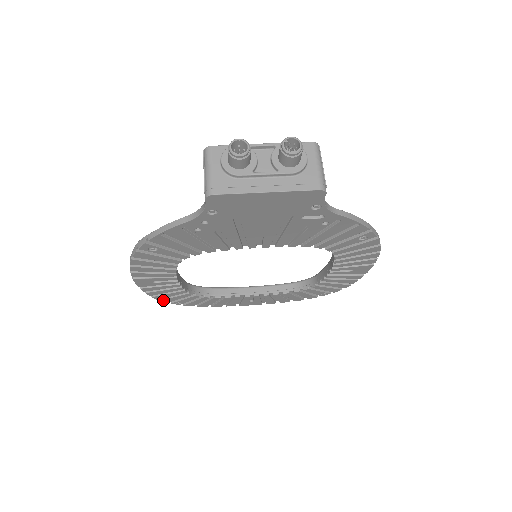
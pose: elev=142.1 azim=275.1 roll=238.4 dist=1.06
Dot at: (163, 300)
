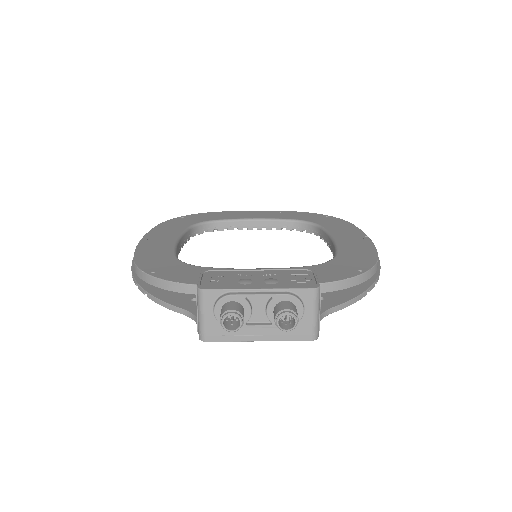
Dot at: occluded
